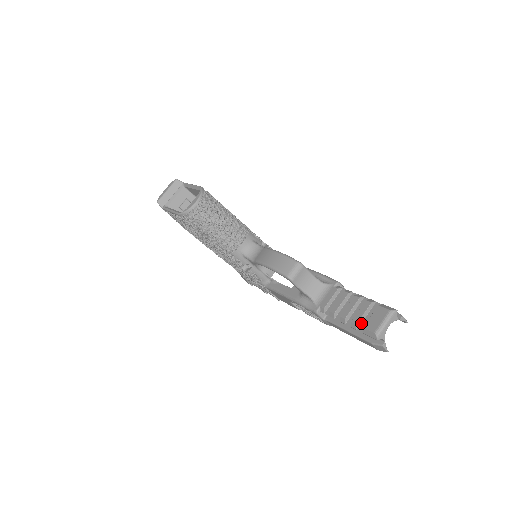
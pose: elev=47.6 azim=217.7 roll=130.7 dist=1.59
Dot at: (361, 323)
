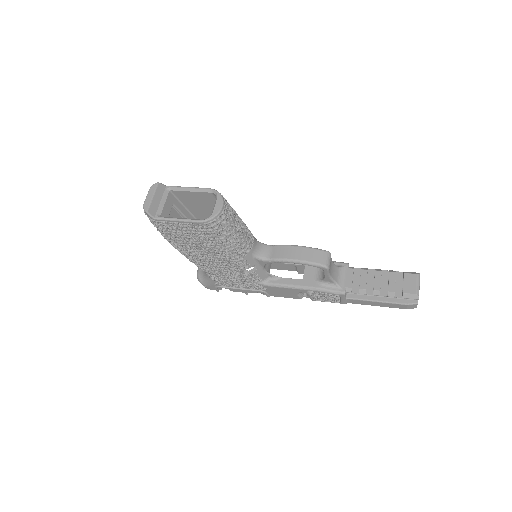
Dot at: (395, 291)
